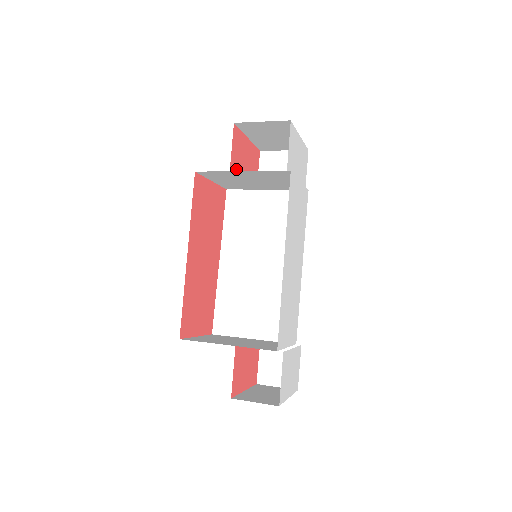
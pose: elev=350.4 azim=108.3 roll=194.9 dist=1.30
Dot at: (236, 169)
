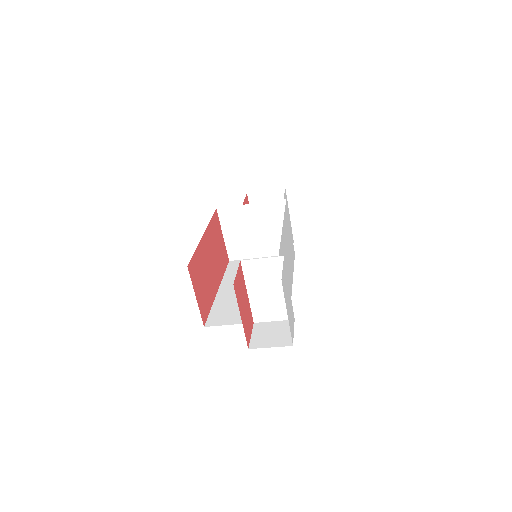
Dot at: occluded
